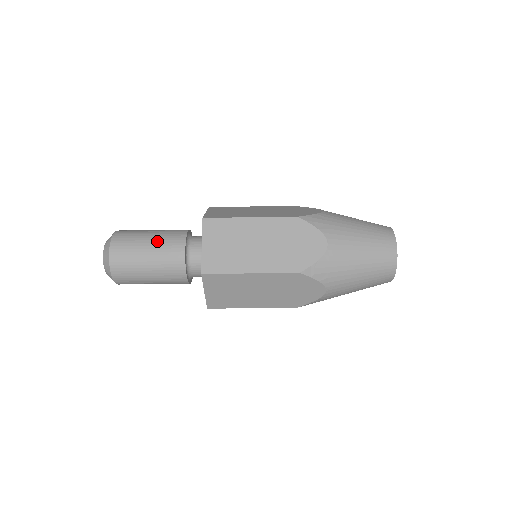
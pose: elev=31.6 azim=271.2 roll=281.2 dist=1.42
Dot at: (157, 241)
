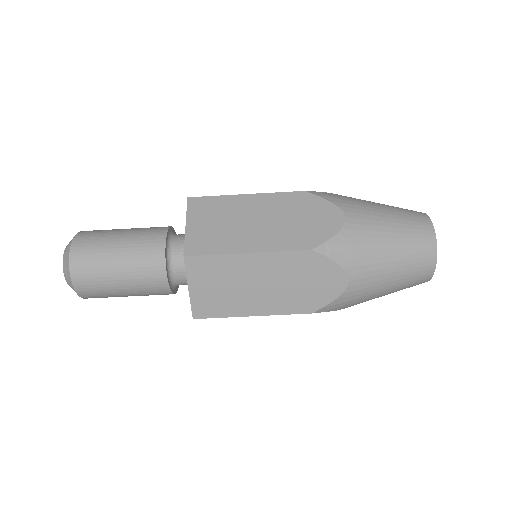
Dot at: (132, 234)
